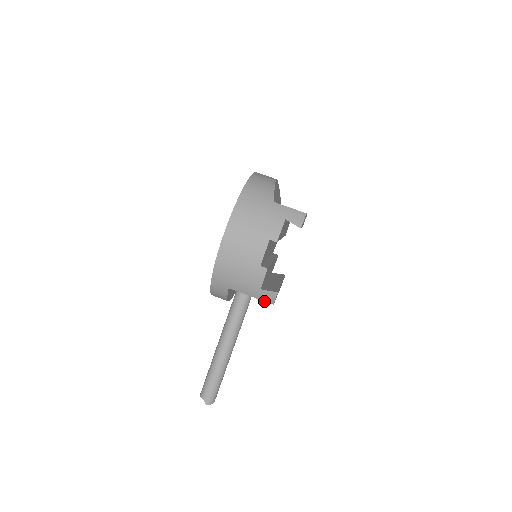
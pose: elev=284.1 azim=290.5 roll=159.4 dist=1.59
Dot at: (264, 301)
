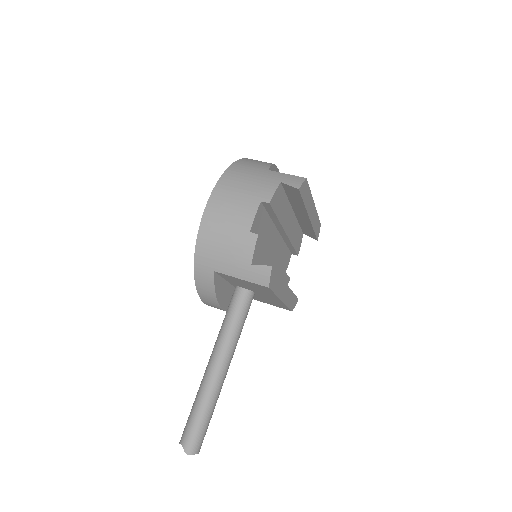
Dot at: (257, 284)
